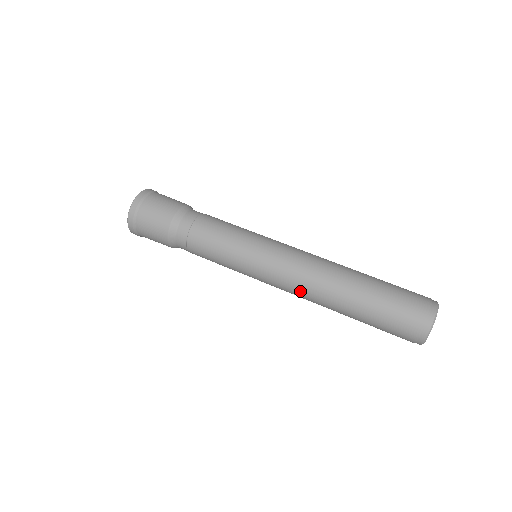
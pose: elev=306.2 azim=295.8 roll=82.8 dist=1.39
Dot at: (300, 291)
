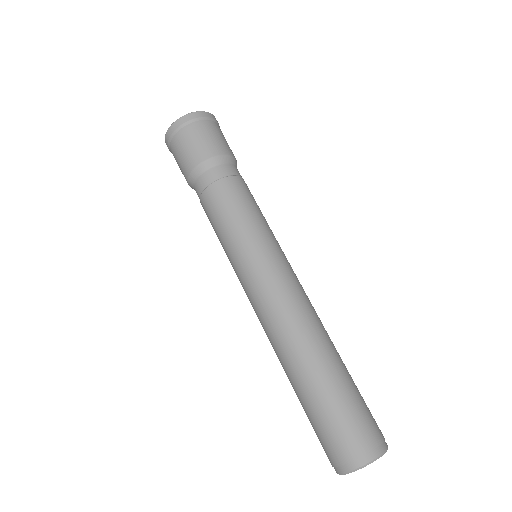
Dot at: occluded
